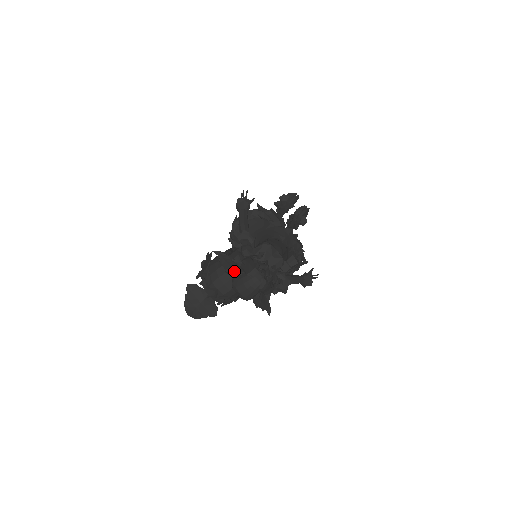
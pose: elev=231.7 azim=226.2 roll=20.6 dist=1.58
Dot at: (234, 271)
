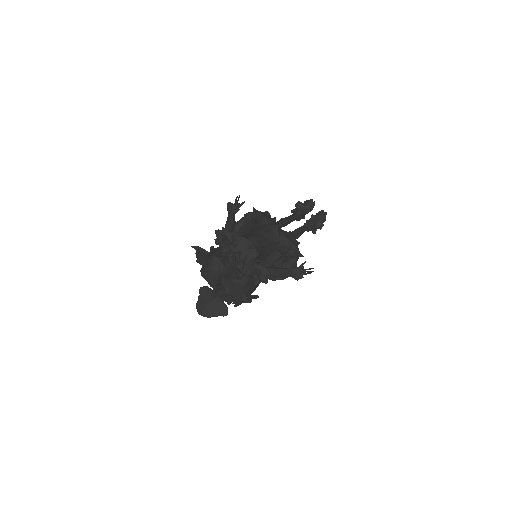
Dot at: (202, 260)
